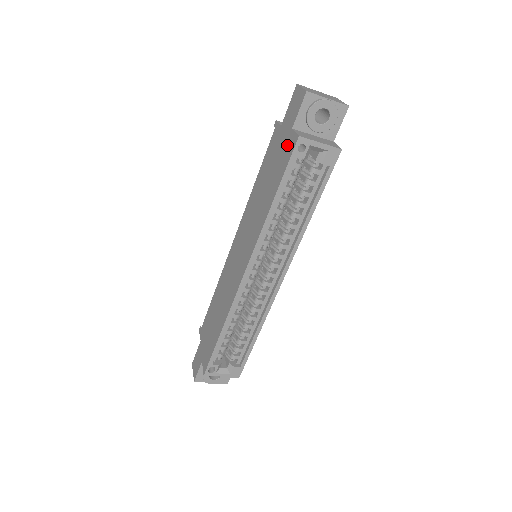
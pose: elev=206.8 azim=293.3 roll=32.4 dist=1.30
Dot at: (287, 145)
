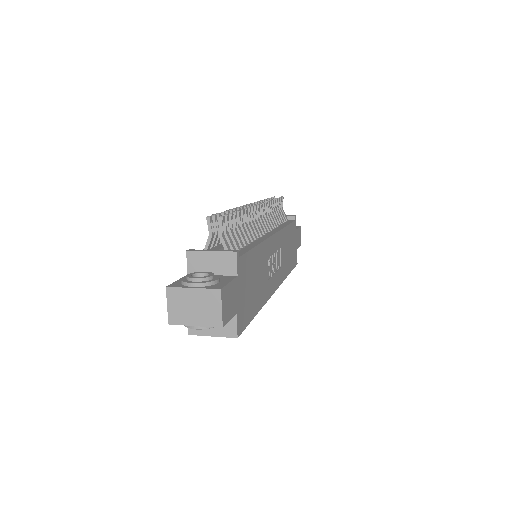
Dot at: occluded
